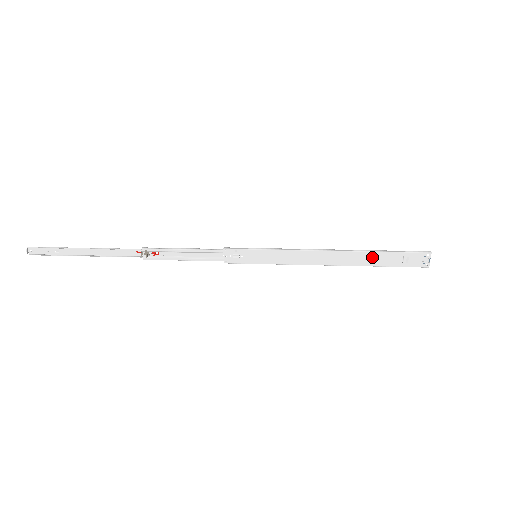
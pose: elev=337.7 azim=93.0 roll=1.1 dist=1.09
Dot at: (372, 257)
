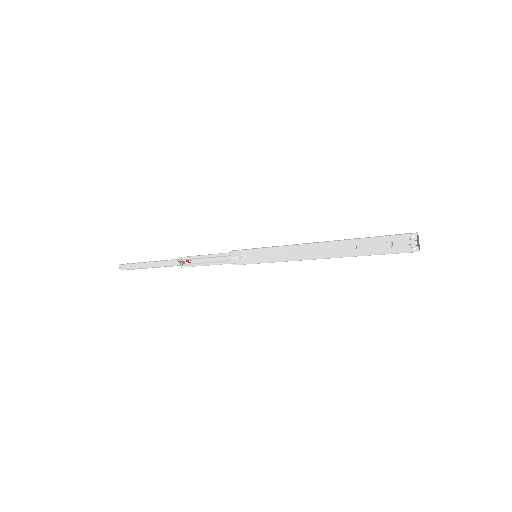
Dot at: (355, 246)
